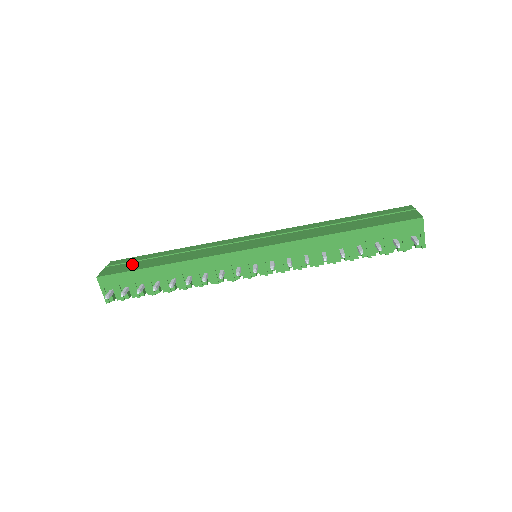
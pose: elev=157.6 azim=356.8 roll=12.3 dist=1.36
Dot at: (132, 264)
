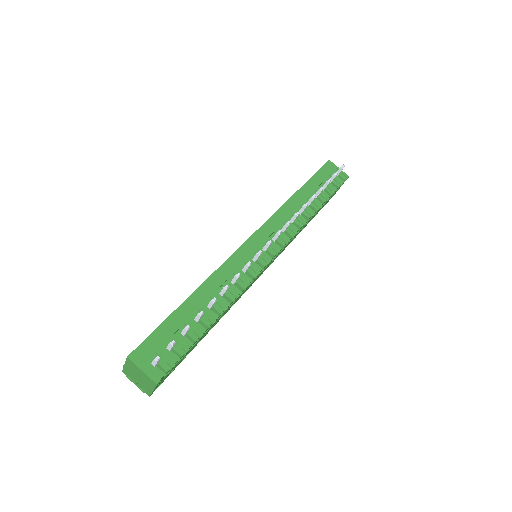
Dot at: occluded
